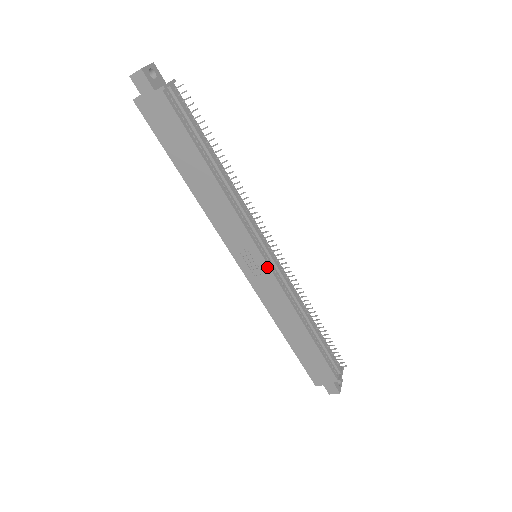
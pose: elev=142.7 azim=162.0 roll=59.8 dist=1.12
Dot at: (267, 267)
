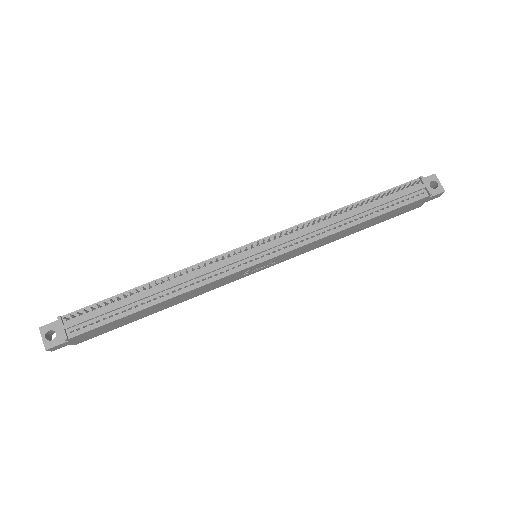
Dot at: (271, 259)
